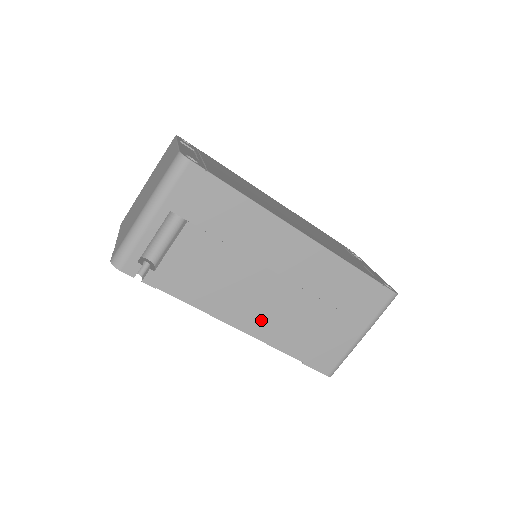
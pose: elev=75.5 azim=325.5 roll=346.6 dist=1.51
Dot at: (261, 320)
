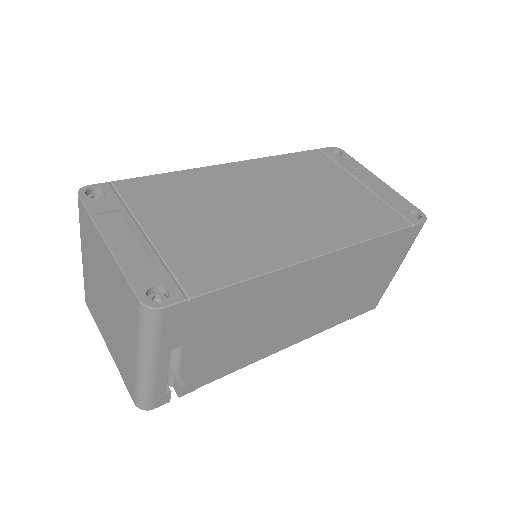
Dot at: (303, 329)
